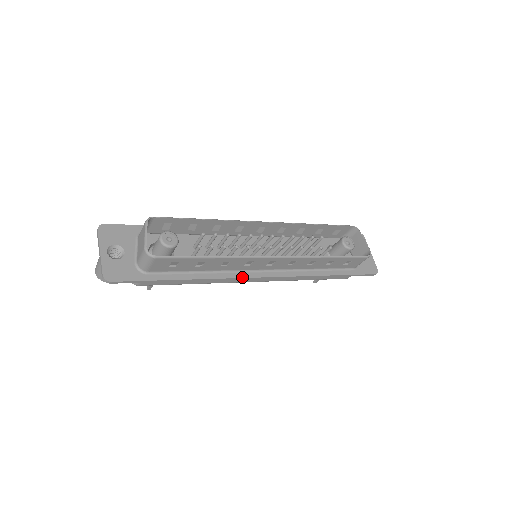
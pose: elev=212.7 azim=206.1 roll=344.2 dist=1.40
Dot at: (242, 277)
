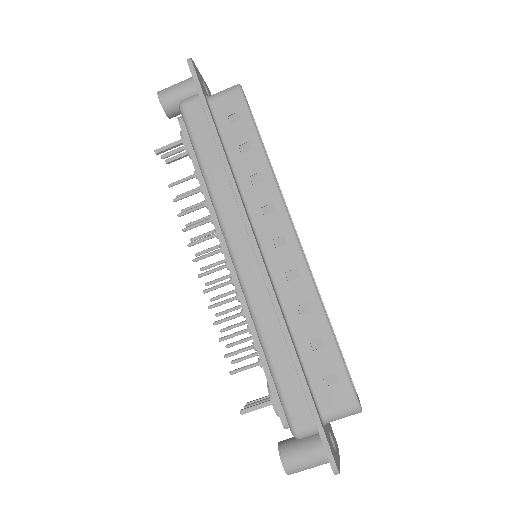
Dot at: (246, 212)
